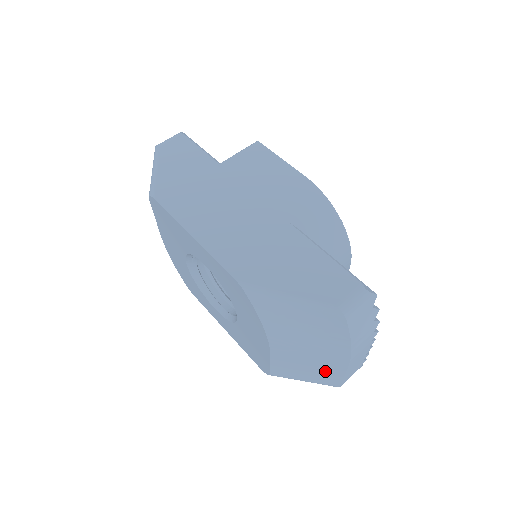
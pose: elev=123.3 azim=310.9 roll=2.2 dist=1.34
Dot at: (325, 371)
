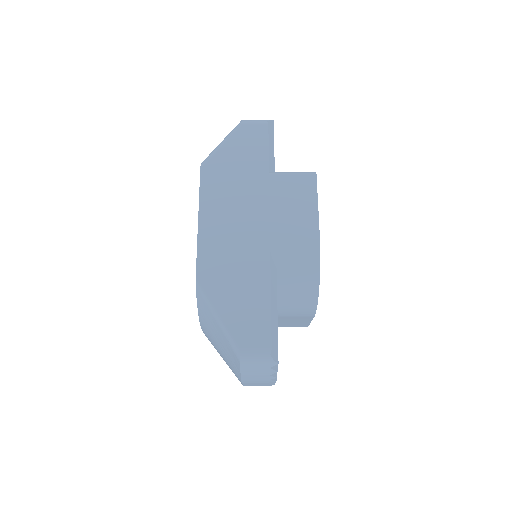
Dot at: occluded
